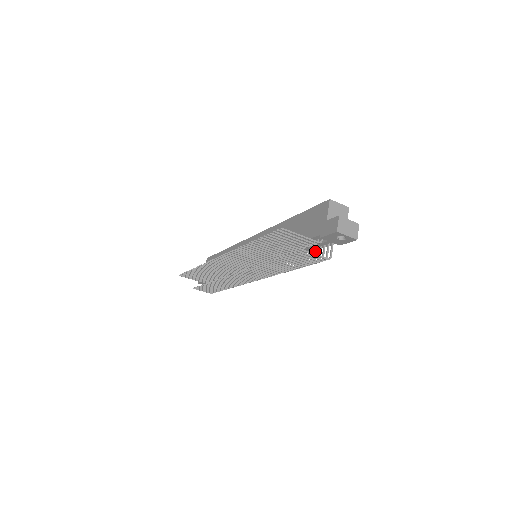
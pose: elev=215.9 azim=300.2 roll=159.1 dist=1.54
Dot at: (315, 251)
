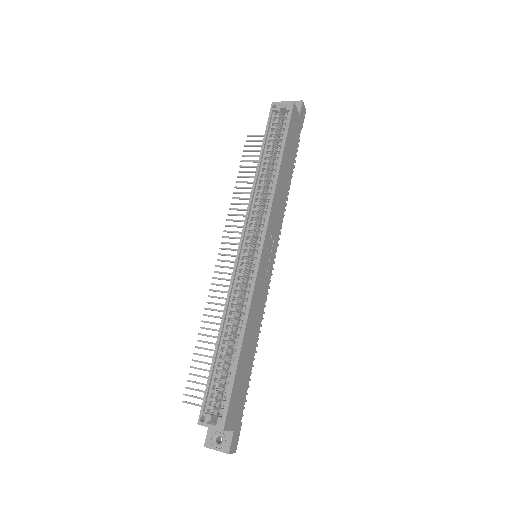
Dot at: occluded
